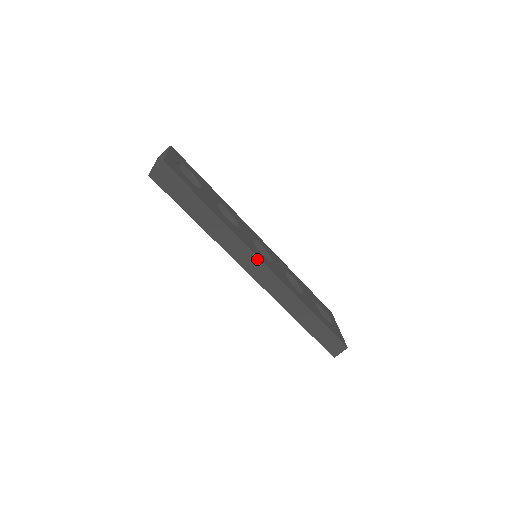
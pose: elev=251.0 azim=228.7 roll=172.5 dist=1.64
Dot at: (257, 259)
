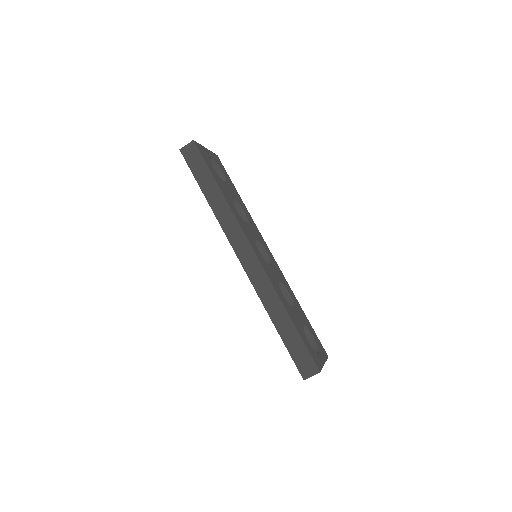
Dot at: (247, 243)
